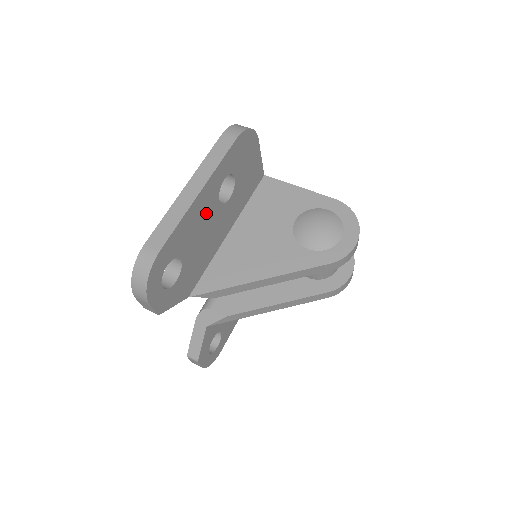
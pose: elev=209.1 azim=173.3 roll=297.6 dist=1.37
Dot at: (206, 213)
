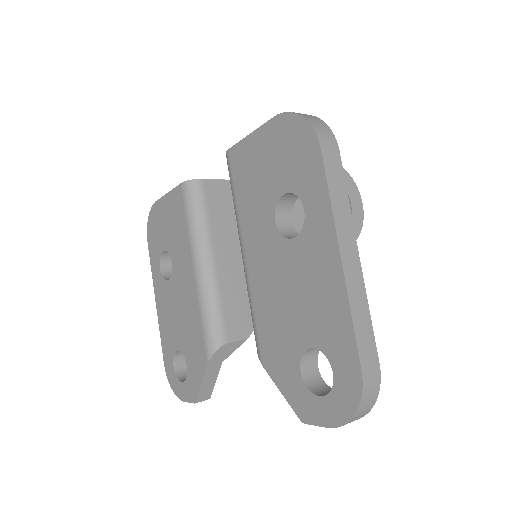
Dot at: occluded
